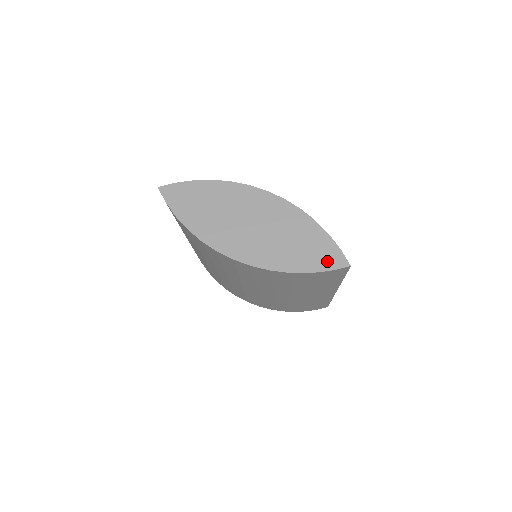
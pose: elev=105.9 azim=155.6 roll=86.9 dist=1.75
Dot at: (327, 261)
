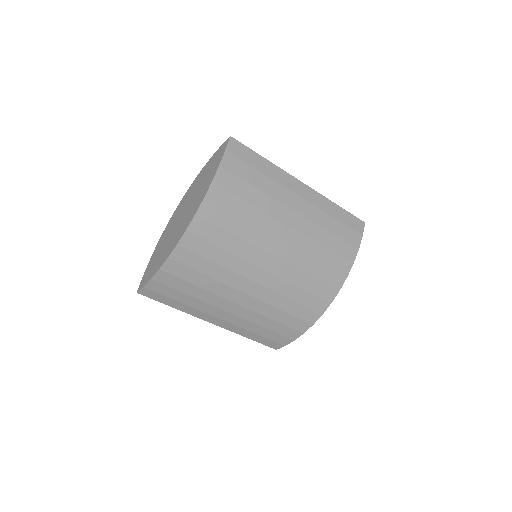
Dot at: (220, 155)
